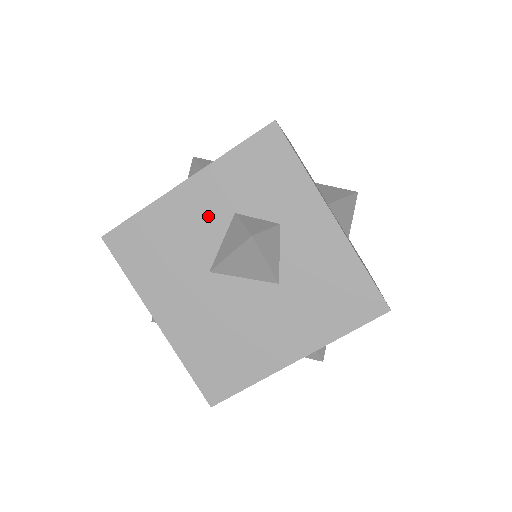
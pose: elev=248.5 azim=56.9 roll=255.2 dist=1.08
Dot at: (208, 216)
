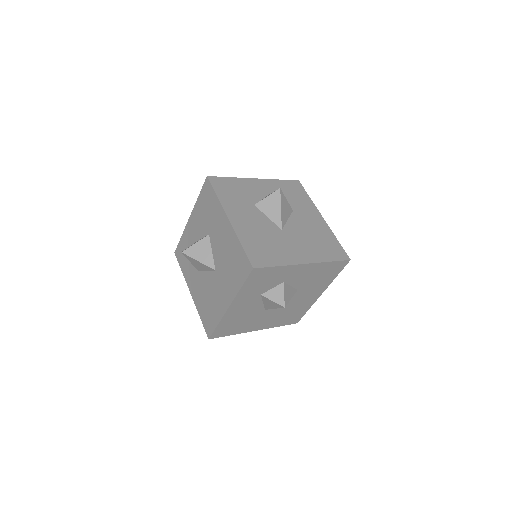
Dot at: (250, 304)
